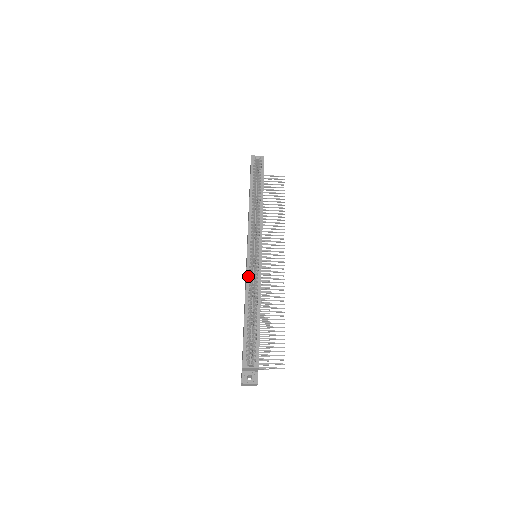
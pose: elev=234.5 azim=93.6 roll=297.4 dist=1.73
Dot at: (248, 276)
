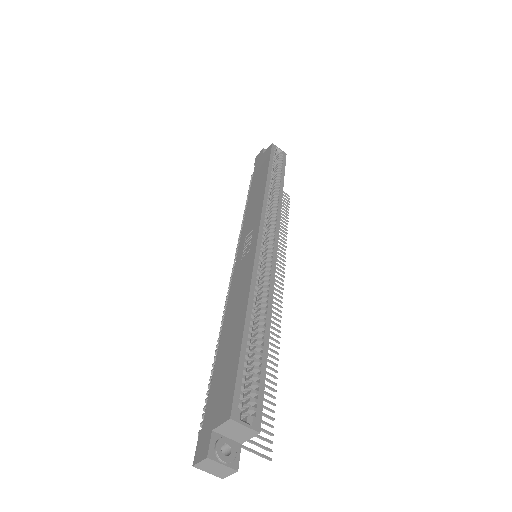
Dot at: (256, 268)
